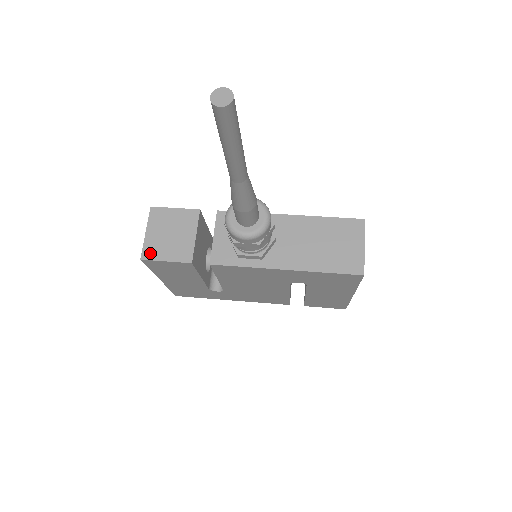
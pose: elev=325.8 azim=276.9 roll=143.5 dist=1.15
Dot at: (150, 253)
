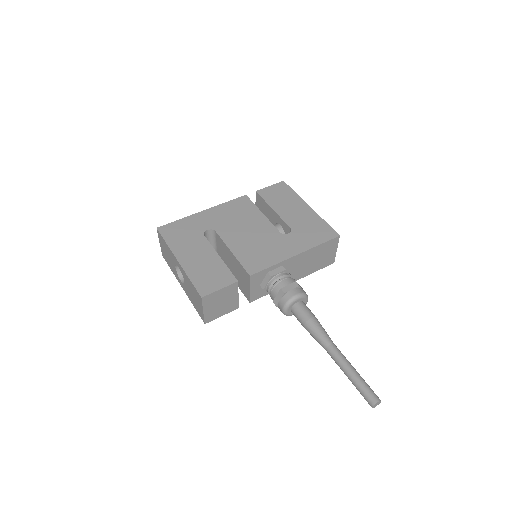
Dot at: (210, 318)
